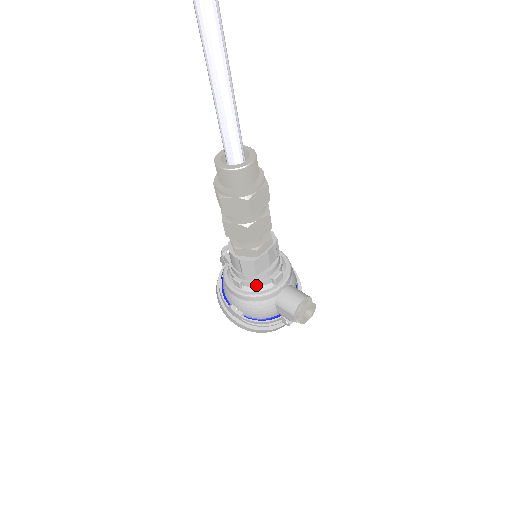
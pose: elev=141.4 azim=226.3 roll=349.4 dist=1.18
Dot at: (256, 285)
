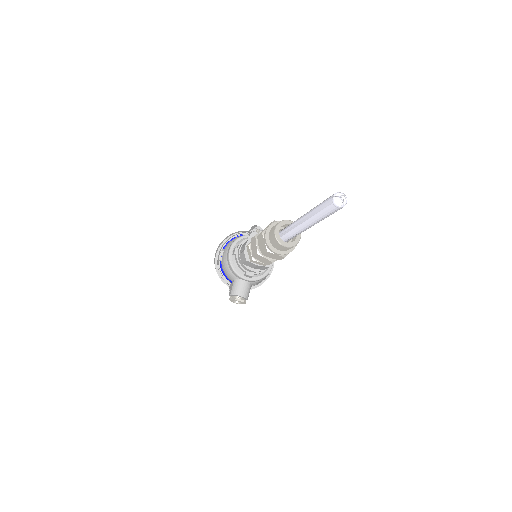
Dot at: (238, 264)
